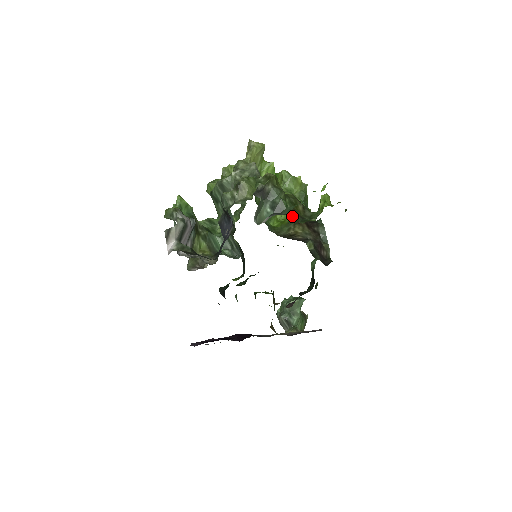
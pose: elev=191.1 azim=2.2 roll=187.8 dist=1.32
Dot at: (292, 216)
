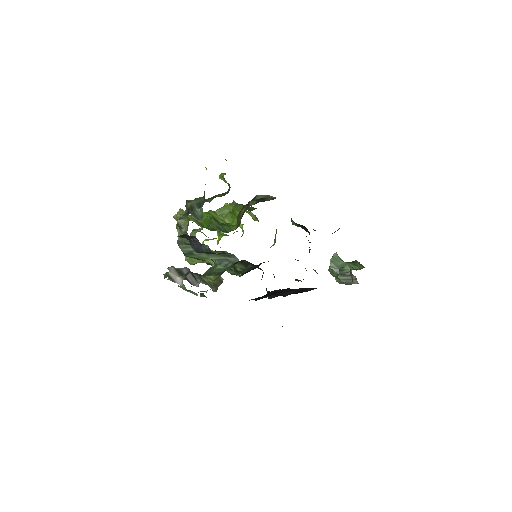
Dot at: occluded
